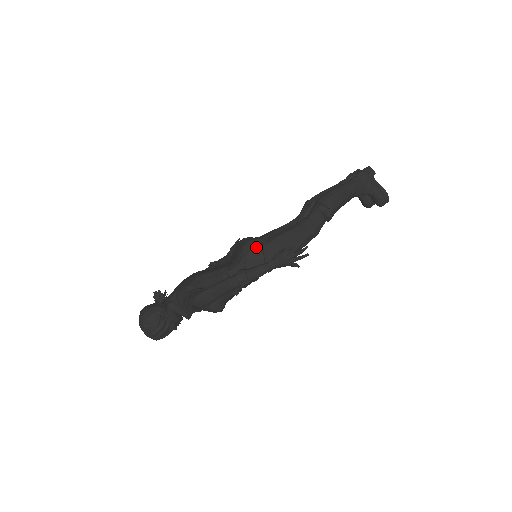
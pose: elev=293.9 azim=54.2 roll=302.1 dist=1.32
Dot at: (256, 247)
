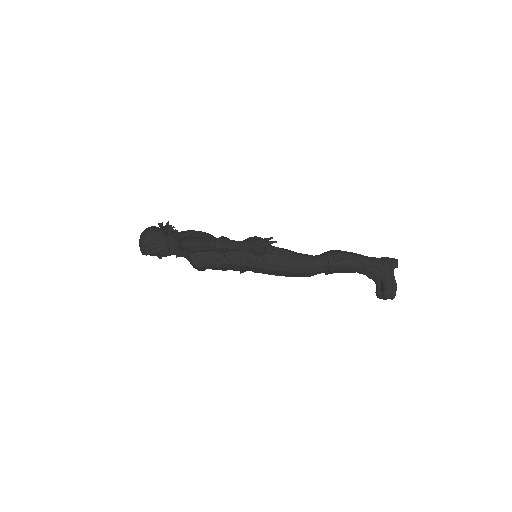
Dot at: occluded
